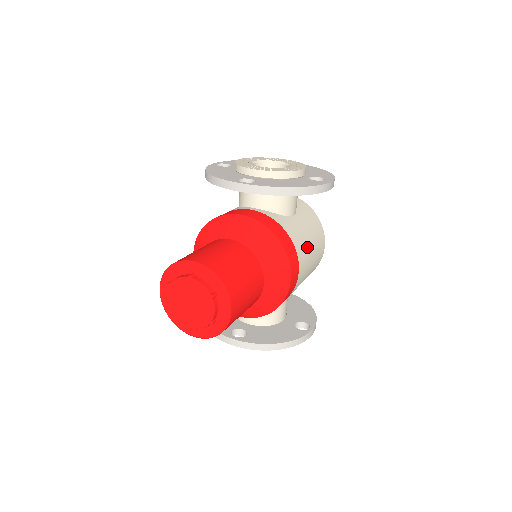
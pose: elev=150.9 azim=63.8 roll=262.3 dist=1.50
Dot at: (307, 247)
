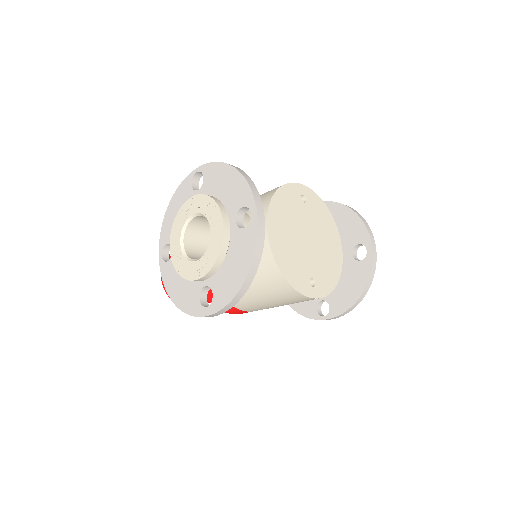
Dot at: (256, 303)
